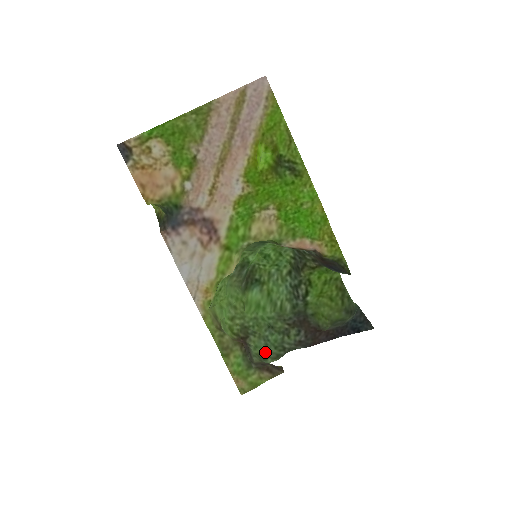
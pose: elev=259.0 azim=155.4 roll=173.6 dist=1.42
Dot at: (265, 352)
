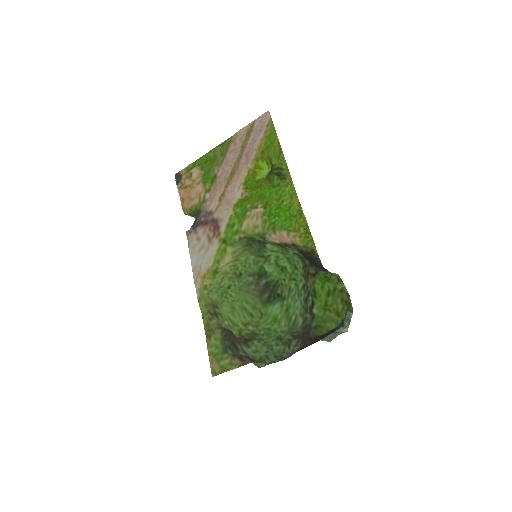
Dot at: (263, 357)
